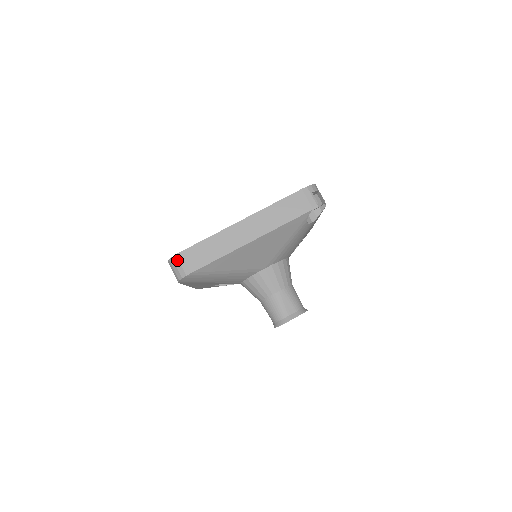
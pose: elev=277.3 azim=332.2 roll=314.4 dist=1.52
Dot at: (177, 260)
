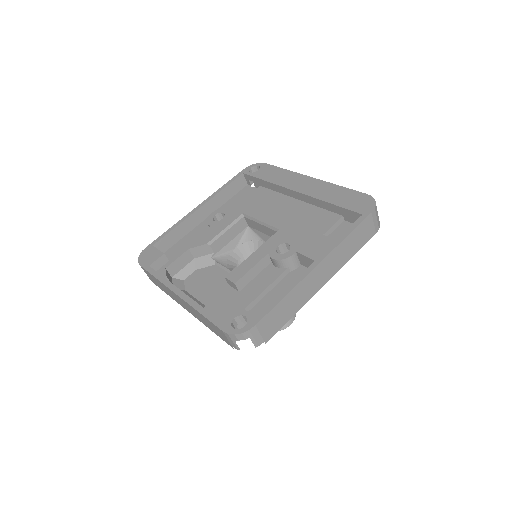
Dot at: occluded
